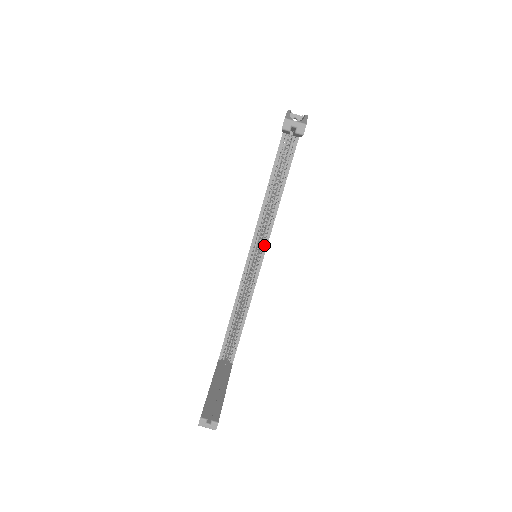
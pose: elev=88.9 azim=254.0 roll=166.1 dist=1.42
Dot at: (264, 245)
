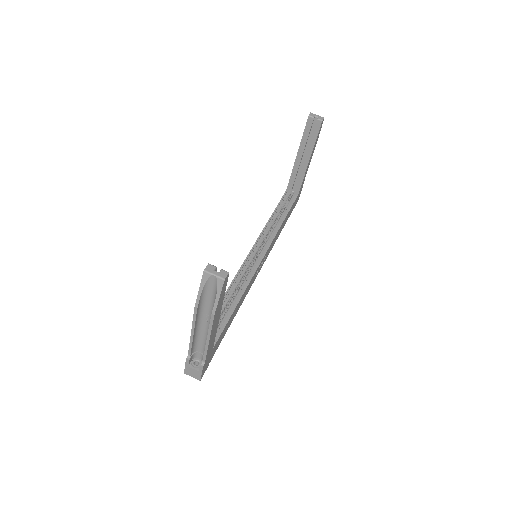
Dot at: (264, 250)
